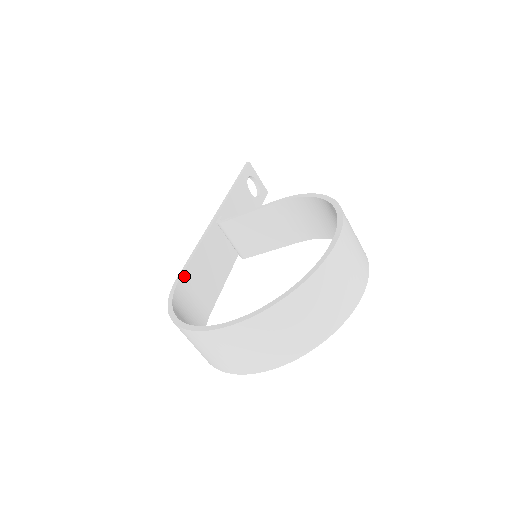
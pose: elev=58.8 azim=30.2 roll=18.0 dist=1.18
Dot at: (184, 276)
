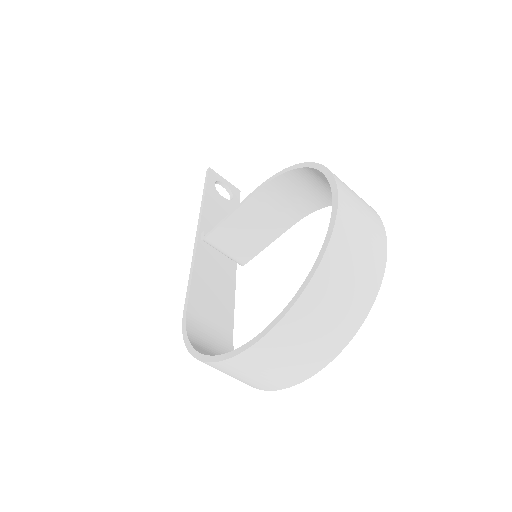
Dot at: (190, 307)
